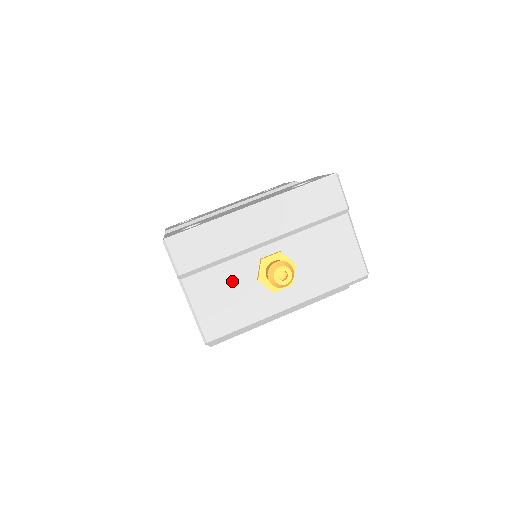
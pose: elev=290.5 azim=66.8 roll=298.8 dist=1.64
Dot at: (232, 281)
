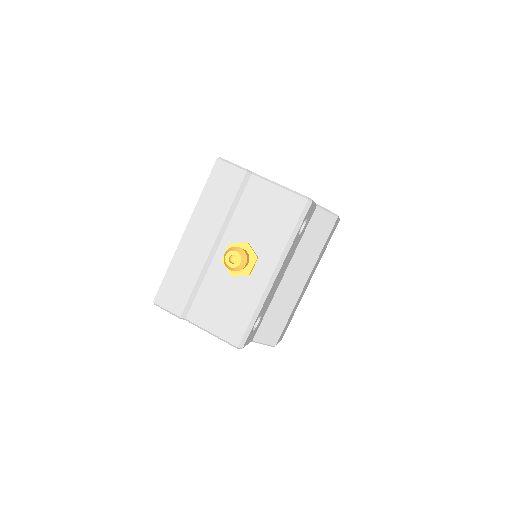
Dot at: (217, 292)
